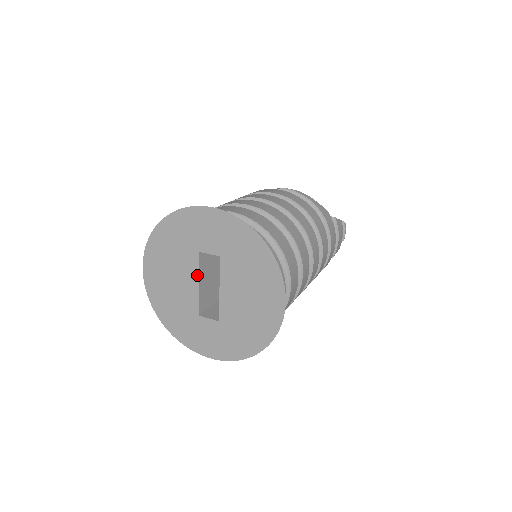
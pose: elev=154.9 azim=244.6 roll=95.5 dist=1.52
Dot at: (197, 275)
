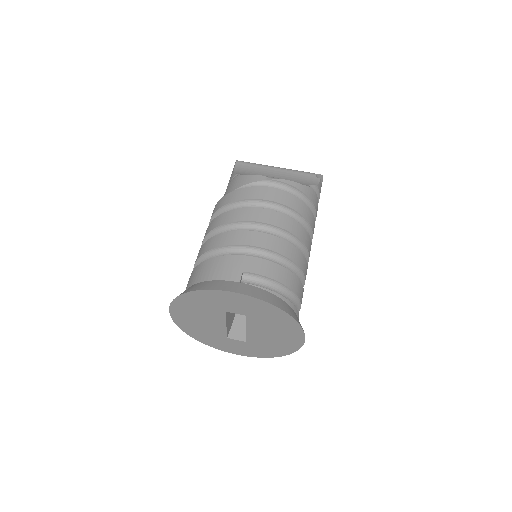
Dot at: (224, 321)
